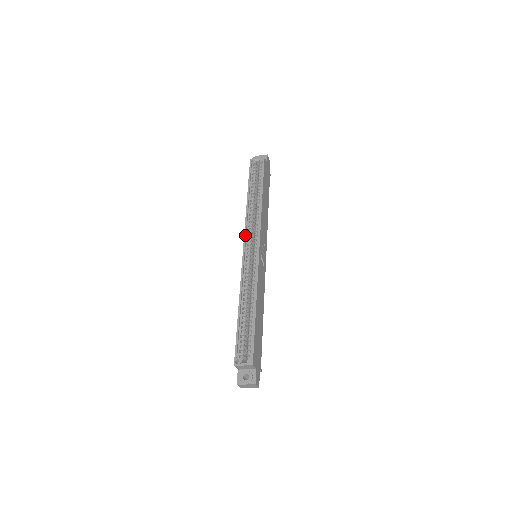
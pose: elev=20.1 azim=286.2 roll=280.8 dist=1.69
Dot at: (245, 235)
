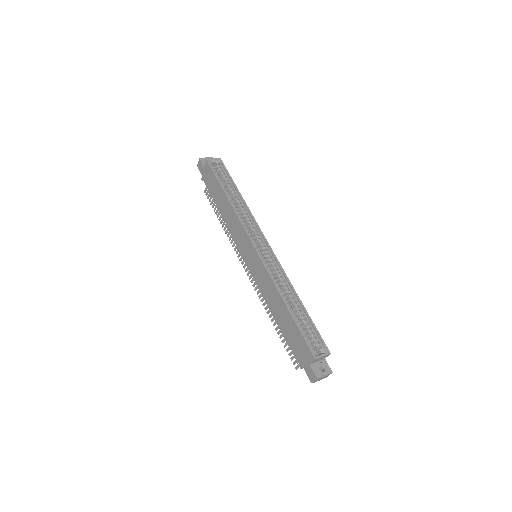
Dot at: (249, 234)
